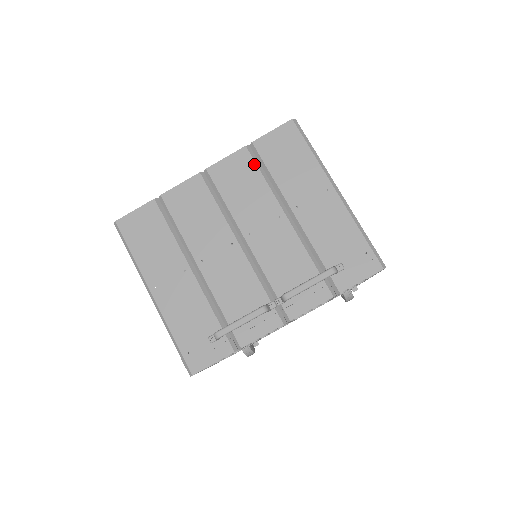
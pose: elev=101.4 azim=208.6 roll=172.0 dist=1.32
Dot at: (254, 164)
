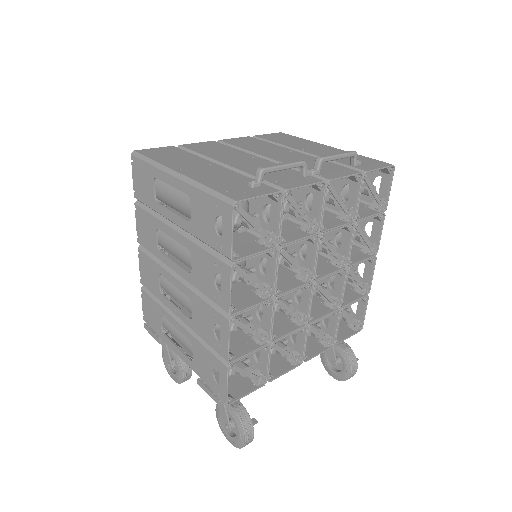
Dot at: (259, 140)
